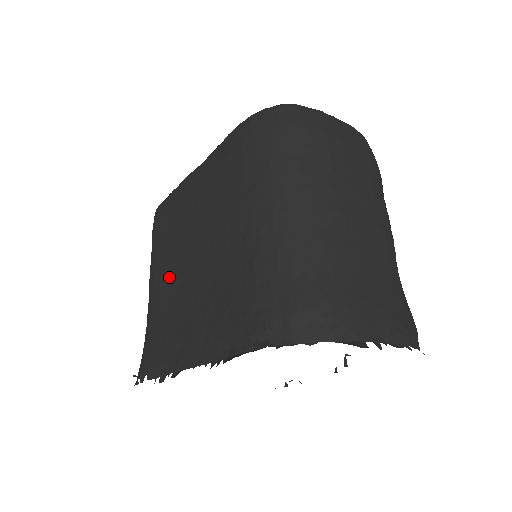
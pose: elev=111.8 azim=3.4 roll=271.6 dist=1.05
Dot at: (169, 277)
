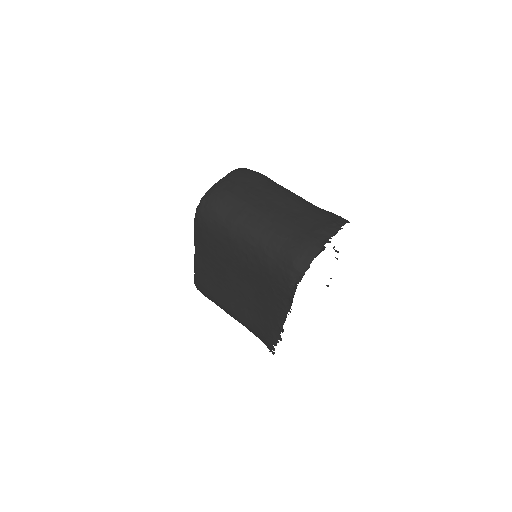
Dot at: (236, 304)
